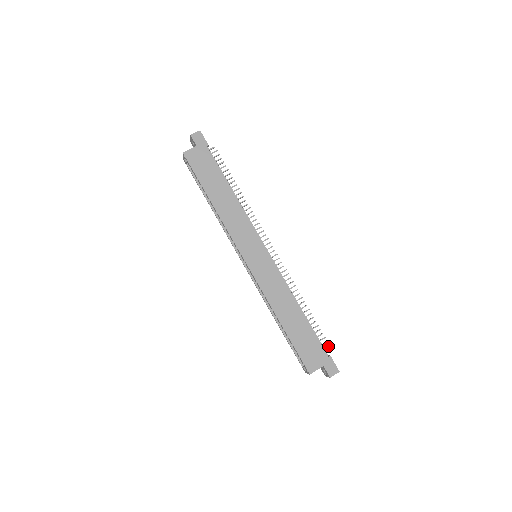
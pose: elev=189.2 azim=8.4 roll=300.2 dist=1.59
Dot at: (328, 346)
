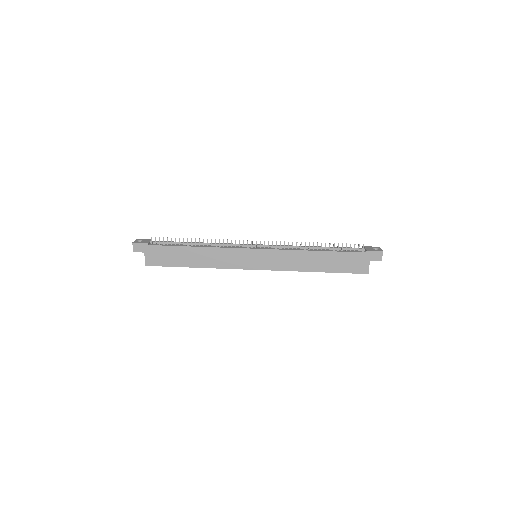
Dot at: (358, 246)
